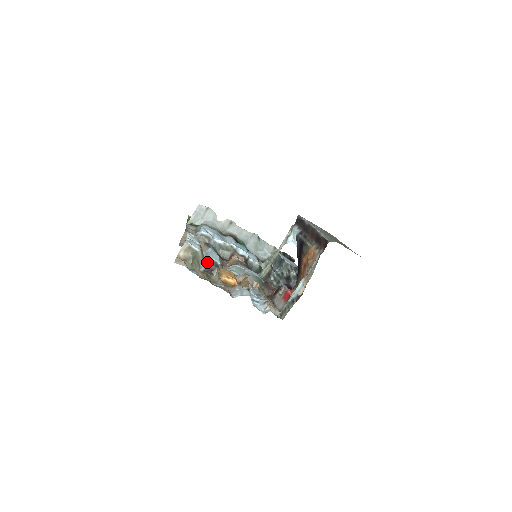
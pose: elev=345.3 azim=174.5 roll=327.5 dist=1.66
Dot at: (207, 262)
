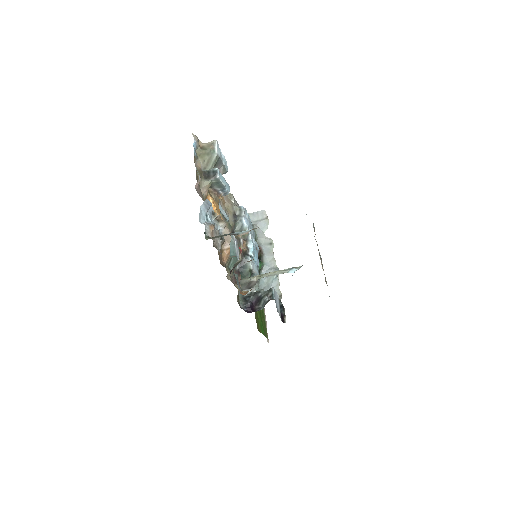
Dot at: (212, 169)
